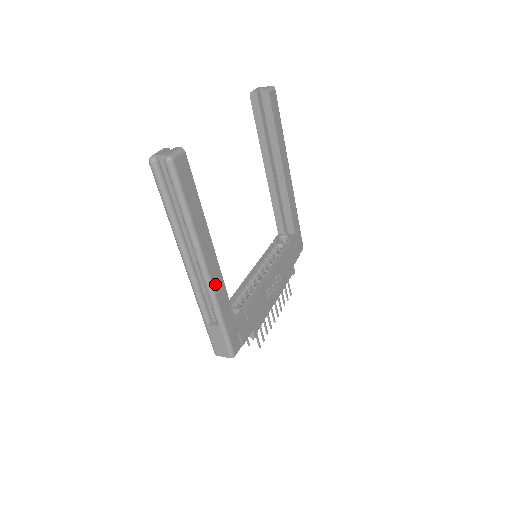
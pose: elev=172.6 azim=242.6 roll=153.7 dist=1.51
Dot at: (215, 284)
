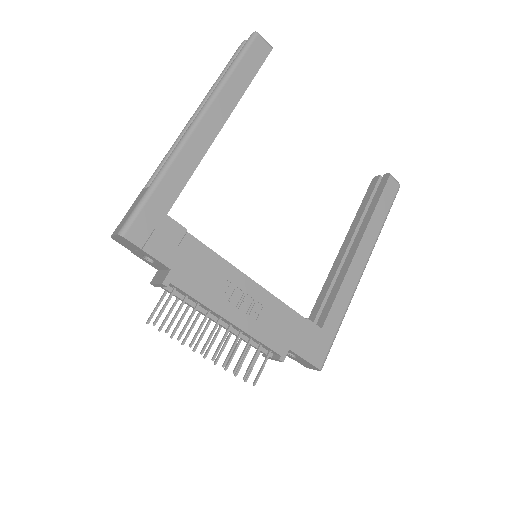
Dot at: (190, 145)
